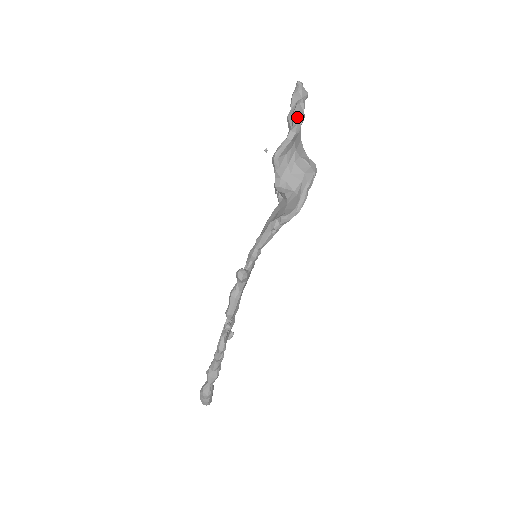
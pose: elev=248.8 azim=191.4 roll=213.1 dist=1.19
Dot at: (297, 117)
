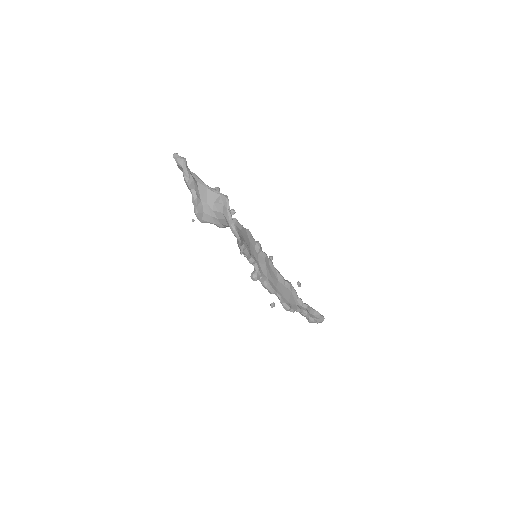
Dot at: (188, 188)
